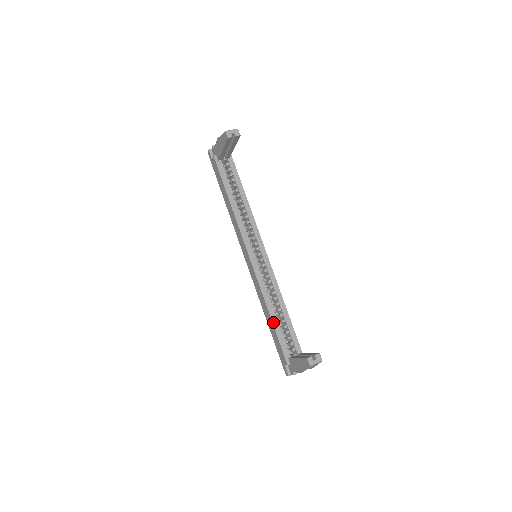
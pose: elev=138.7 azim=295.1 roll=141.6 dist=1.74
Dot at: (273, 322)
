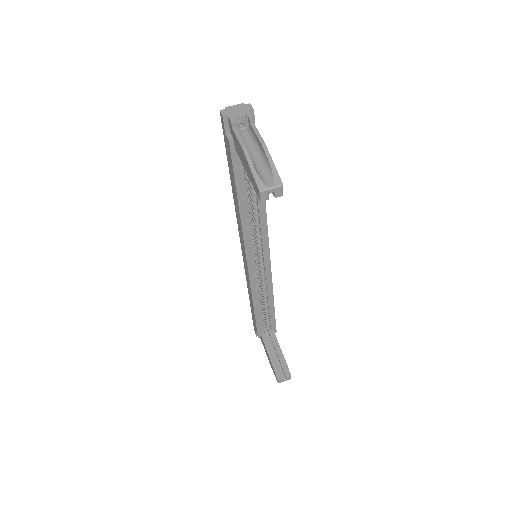
Dot at: (255, 312)
